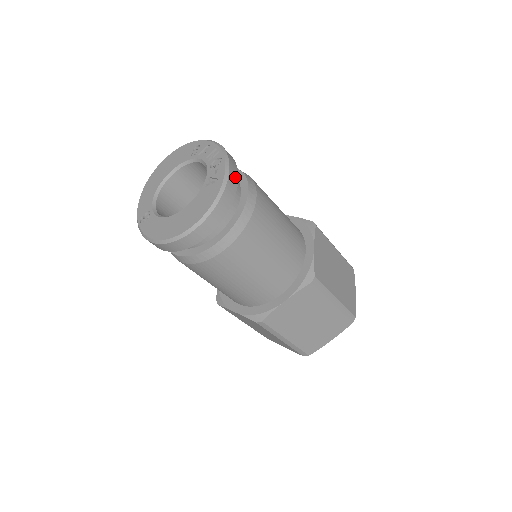
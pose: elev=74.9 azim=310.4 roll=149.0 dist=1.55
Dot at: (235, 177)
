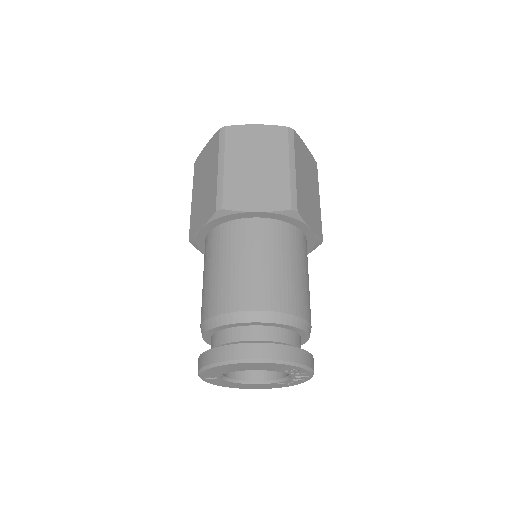
Dot at: occluded
